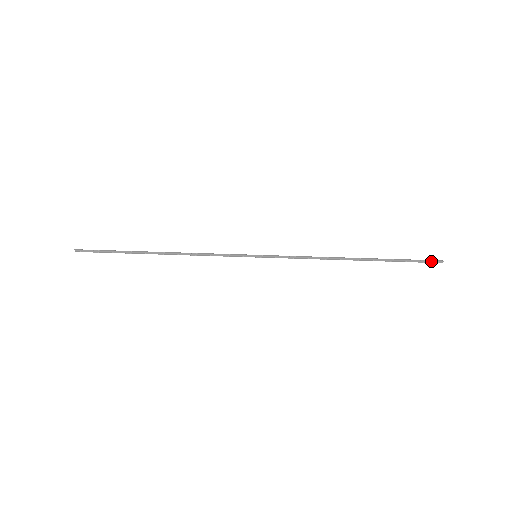
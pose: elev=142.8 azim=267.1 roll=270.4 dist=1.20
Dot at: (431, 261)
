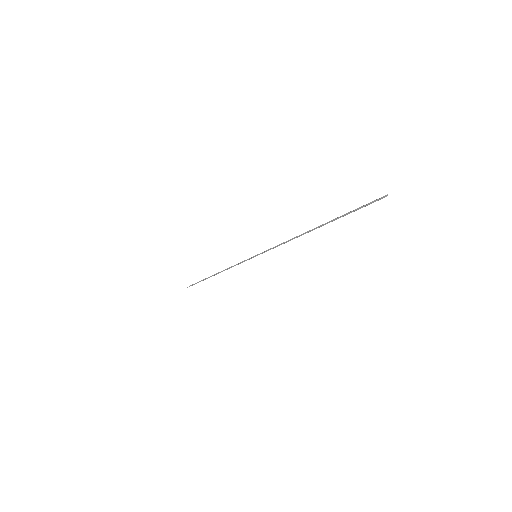
Dot at: occluded
